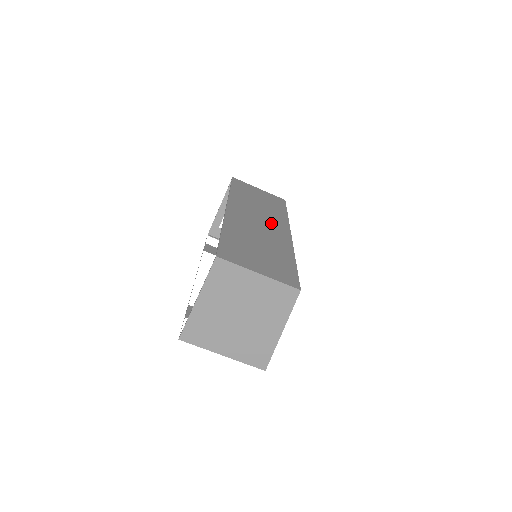
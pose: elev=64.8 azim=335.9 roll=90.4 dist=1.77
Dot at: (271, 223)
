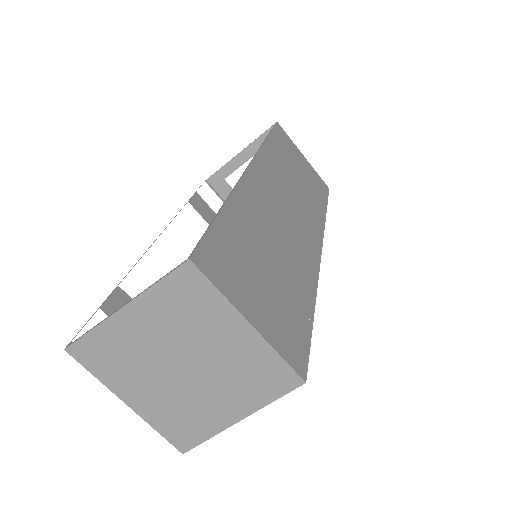
Dot at: (302, 220)
